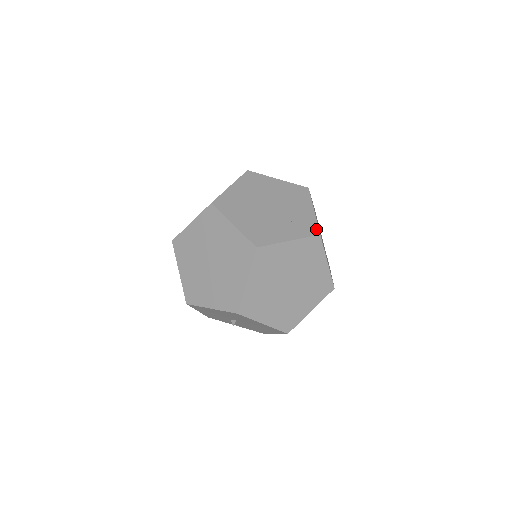
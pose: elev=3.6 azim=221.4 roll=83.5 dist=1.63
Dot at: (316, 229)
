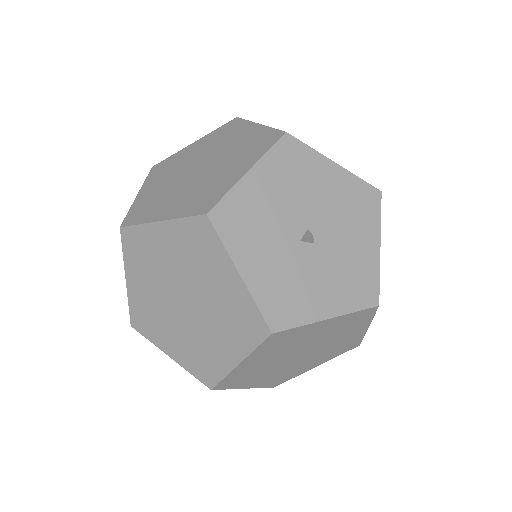
Dot at: occluded
